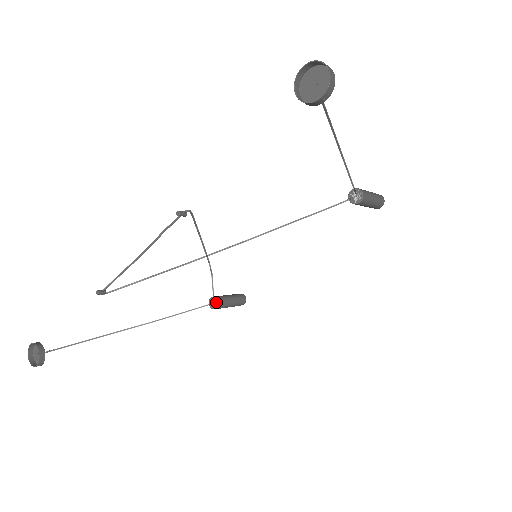
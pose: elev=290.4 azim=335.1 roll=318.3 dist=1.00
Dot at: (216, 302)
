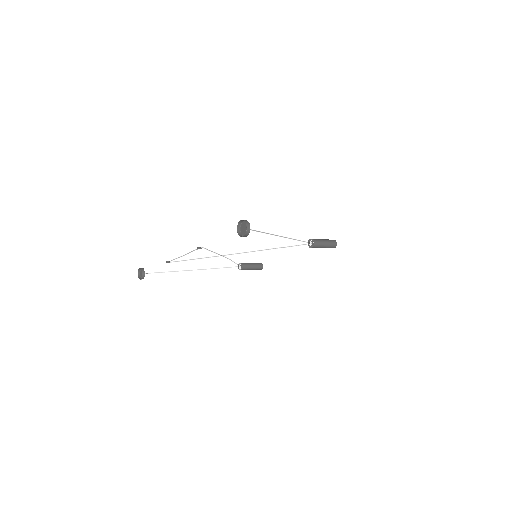
Dot at: (241, 267)
